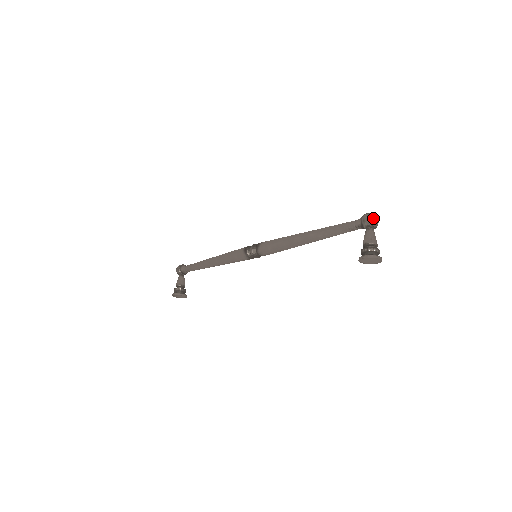
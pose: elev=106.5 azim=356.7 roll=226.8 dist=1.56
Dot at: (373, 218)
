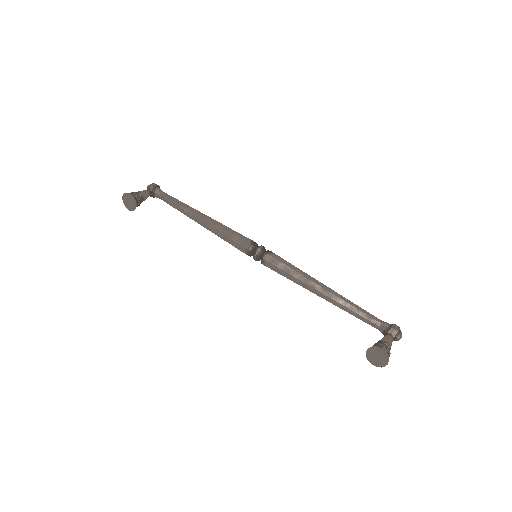
Dot at: (401, 333)
